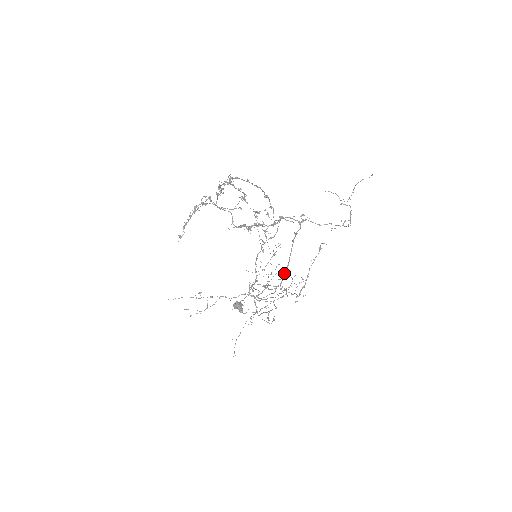
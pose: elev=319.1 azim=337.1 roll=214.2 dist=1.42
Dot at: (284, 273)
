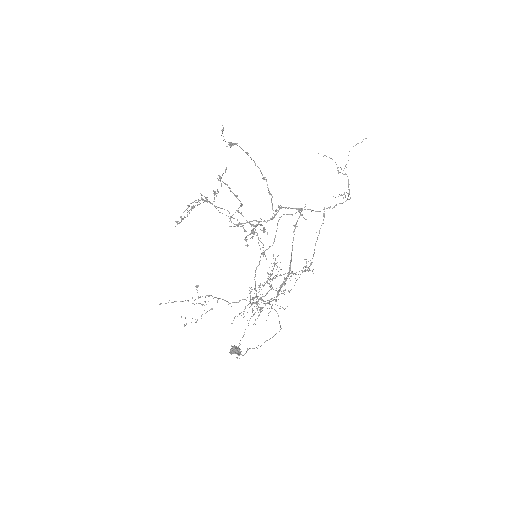
Dot at: occluded
